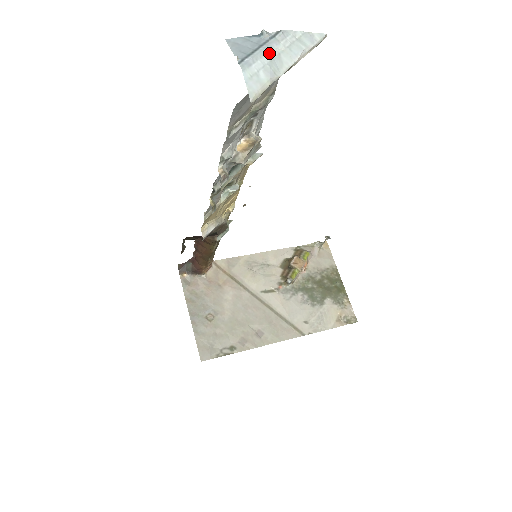
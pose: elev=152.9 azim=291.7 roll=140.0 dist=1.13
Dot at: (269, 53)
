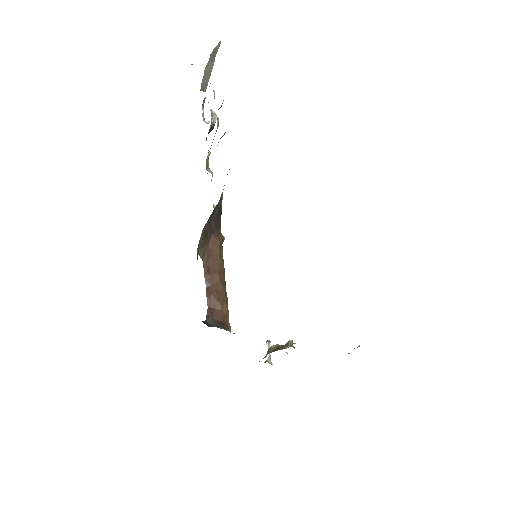
Dot at: occluded
